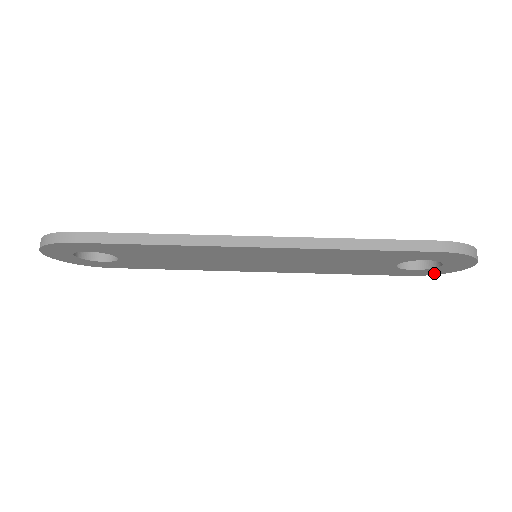
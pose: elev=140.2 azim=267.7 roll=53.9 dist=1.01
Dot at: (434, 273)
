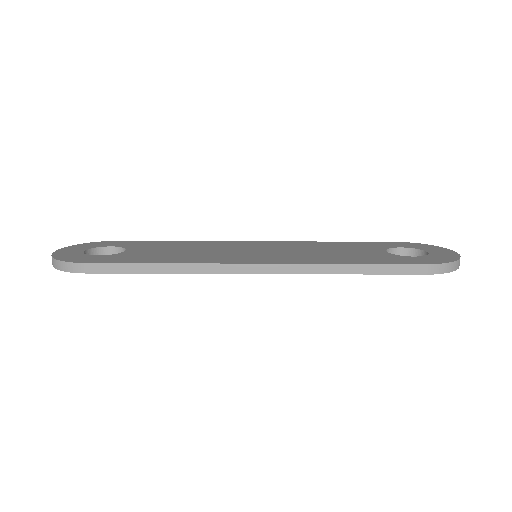
Dot at: occluded
